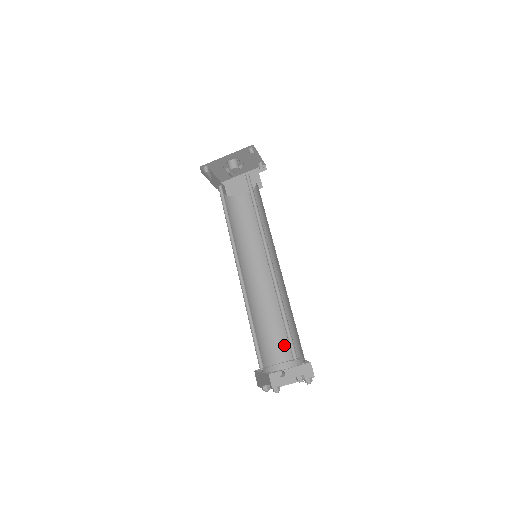
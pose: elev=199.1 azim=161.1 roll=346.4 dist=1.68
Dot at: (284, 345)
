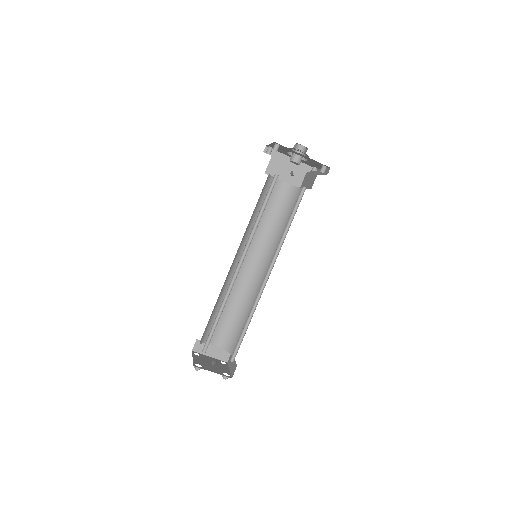
Dot at: (223, 328)
